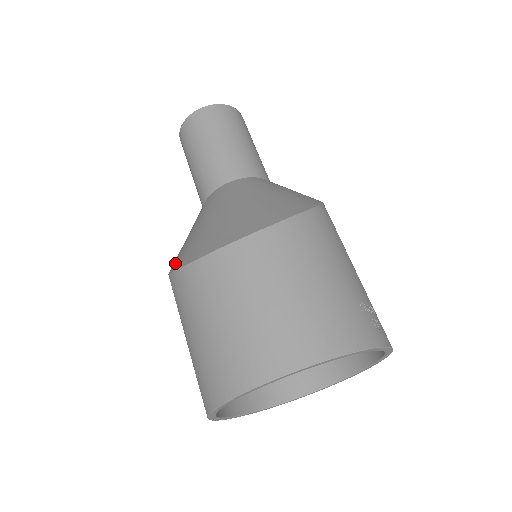
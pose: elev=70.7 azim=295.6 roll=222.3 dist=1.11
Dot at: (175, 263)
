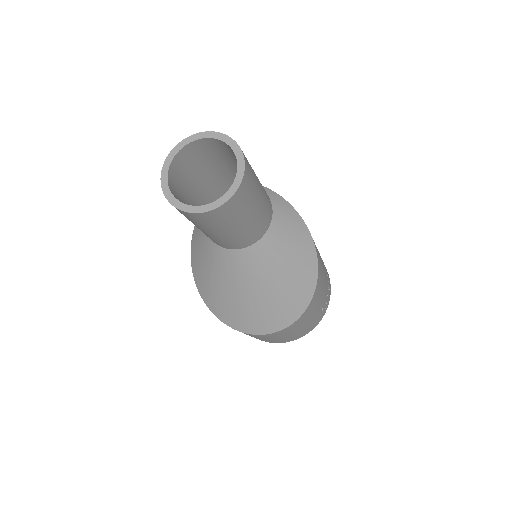
Dot at: (208, 302)
